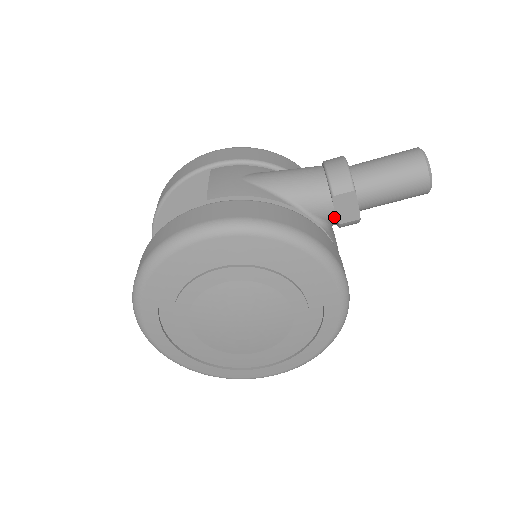
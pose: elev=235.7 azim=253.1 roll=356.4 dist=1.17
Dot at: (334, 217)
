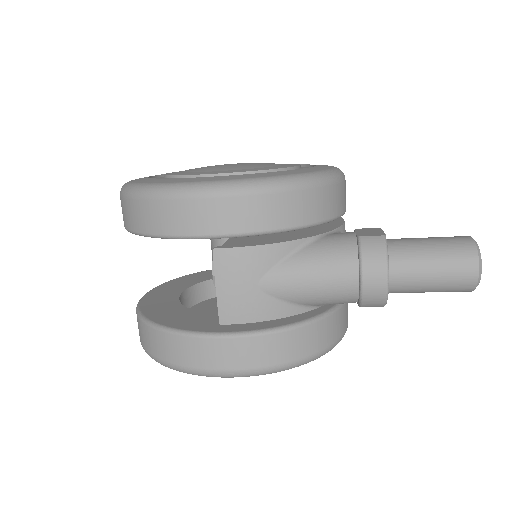
Dot at: occluded
